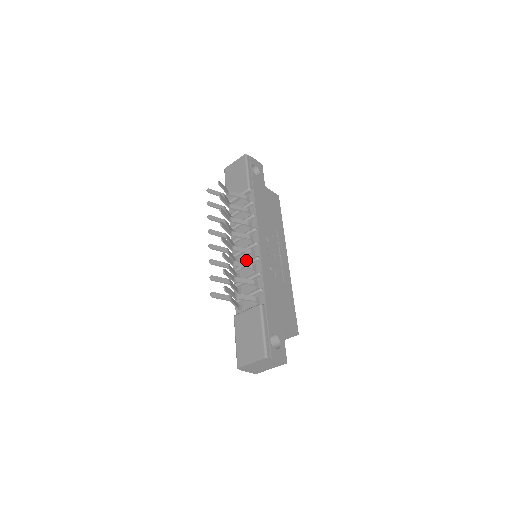
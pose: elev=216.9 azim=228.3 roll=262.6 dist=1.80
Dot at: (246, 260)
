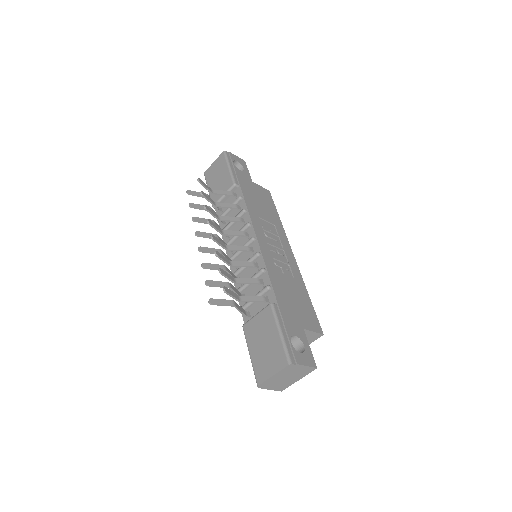
Dot at: (245, 260)
